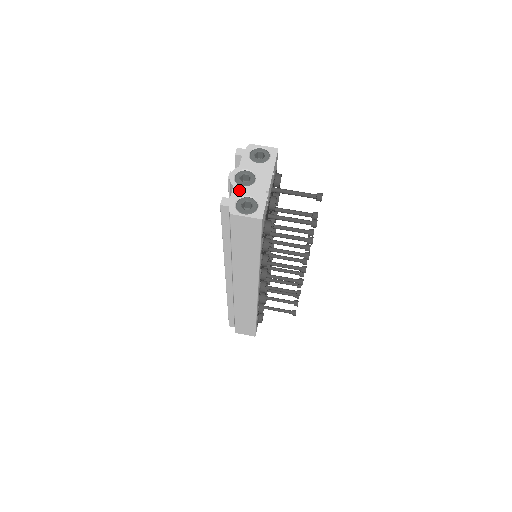
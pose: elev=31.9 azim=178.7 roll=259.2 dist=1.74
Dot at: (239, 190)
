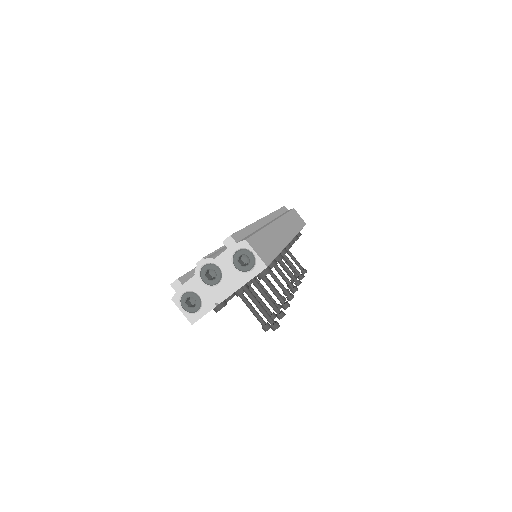
Dot at: (195, 283)
